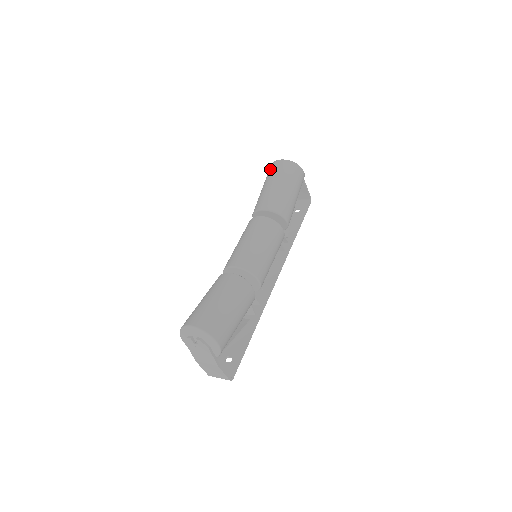
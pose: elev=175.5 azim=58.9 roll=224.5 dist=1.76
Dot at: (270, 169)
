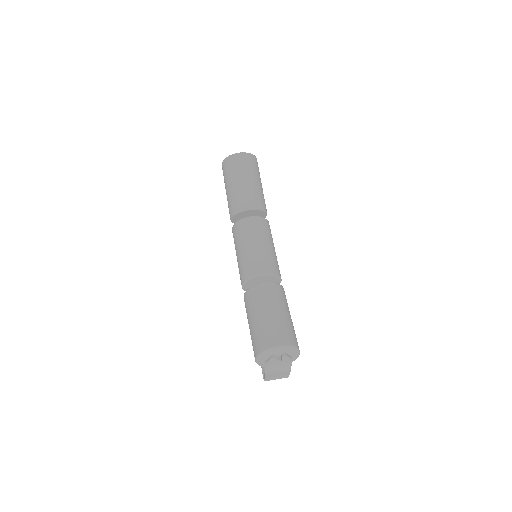
Dot at: (231, 164)
